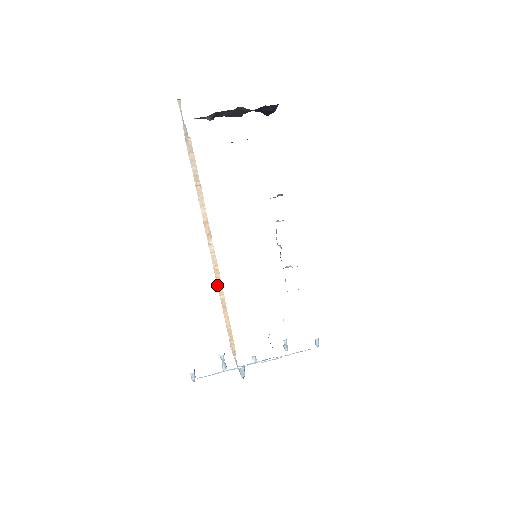
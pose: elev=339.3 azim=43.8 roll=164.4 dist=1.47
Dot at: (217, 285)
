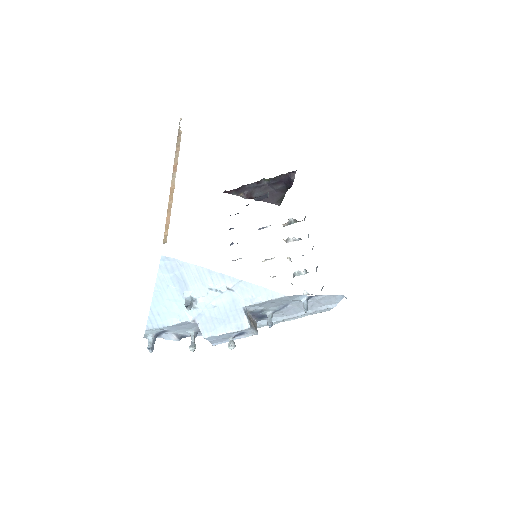
Dot at: (169, 197)
